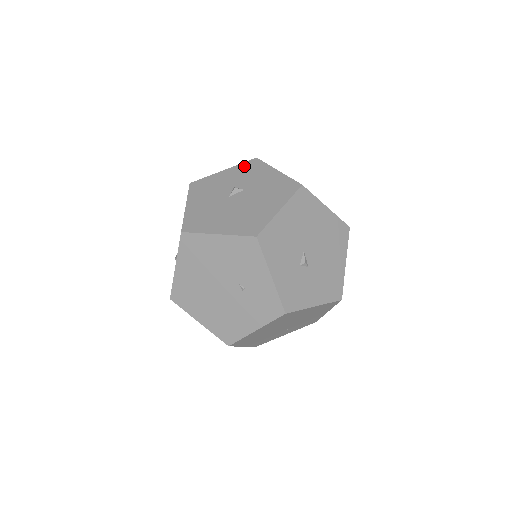
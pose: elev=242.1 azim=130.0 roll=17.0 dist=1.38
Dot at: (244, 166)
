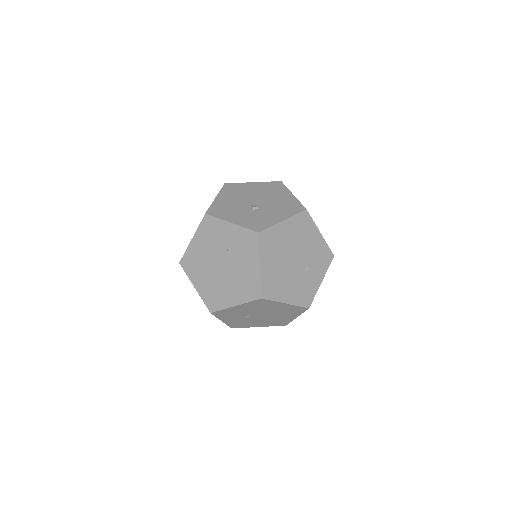
Dot at: occluded
